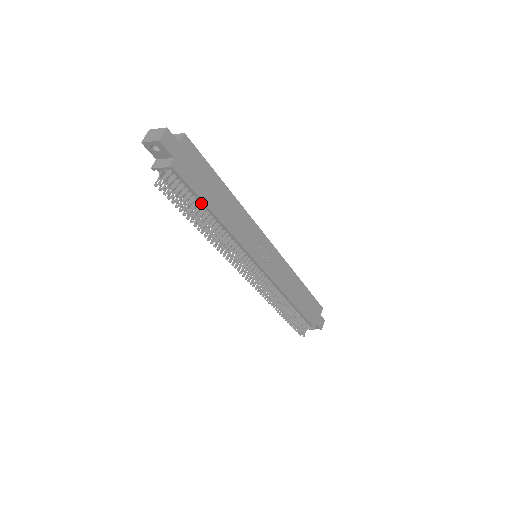
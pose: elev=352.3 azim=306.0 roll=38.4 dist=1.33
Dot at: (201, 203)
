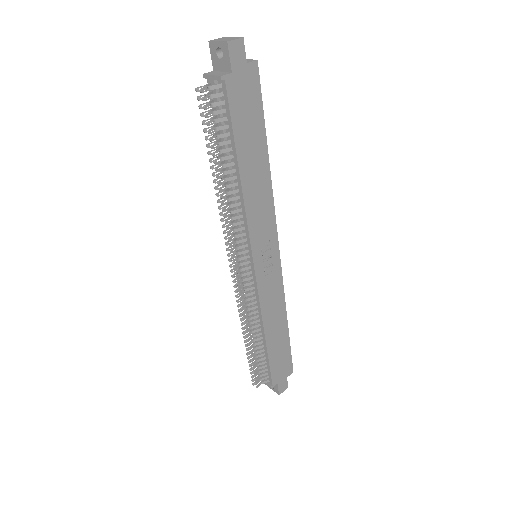
Dot at: (232, 146)
